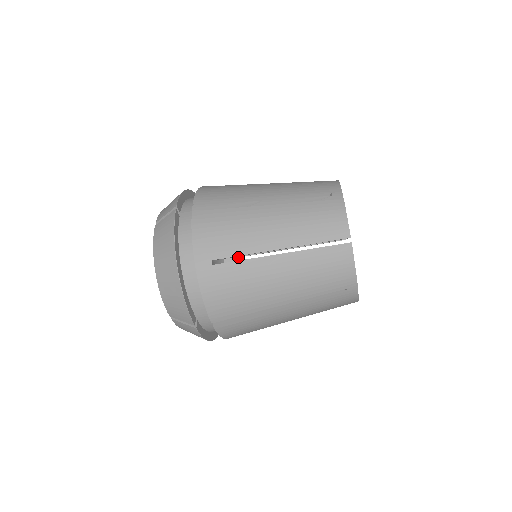
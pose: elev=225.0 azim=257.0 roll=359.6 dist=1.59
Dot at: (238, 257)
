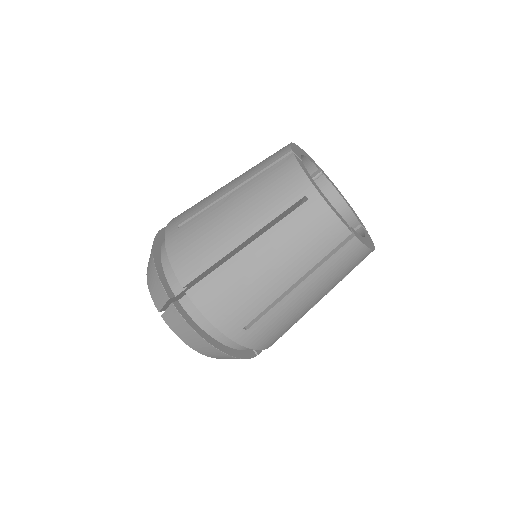
Dot at: occluded
